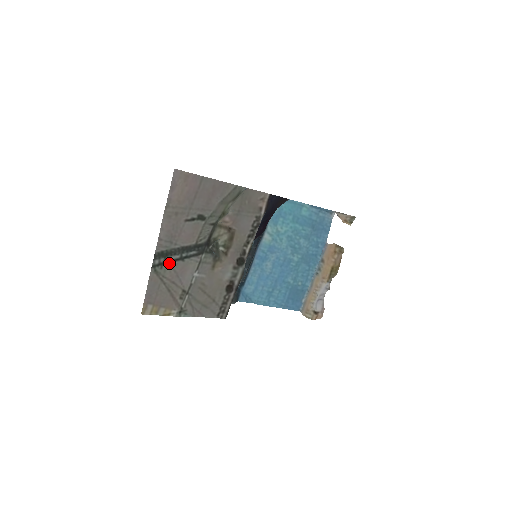
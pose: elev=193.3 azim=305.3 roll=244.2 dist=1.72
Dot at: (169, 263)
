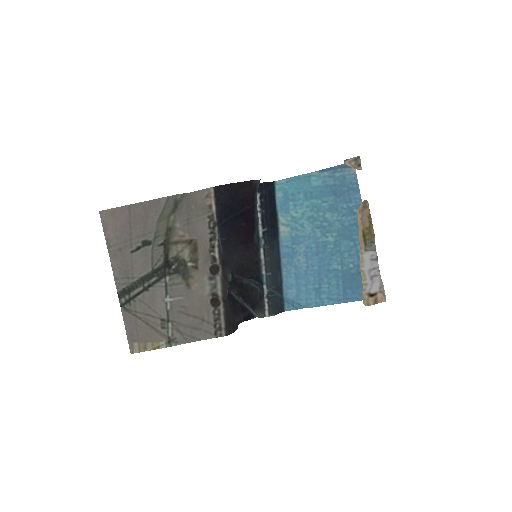
Dot at: (135, 297)
